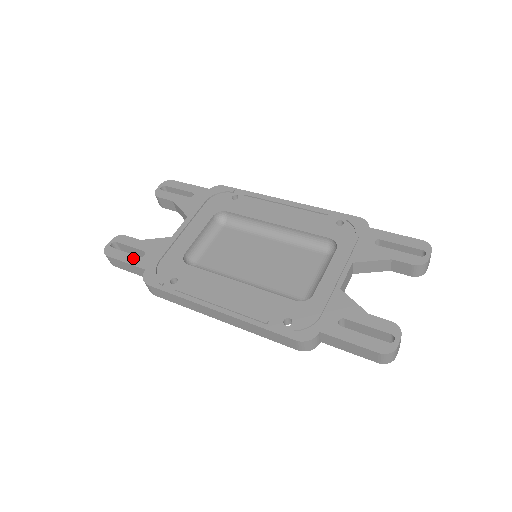
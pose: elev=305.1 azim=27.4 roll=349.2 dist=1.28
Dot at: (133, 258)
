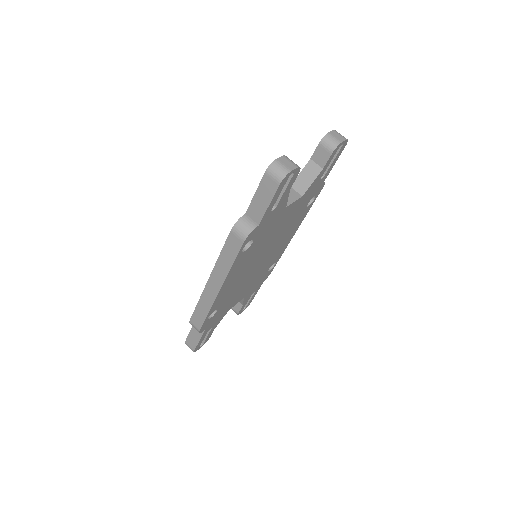
Dot at: occluded
